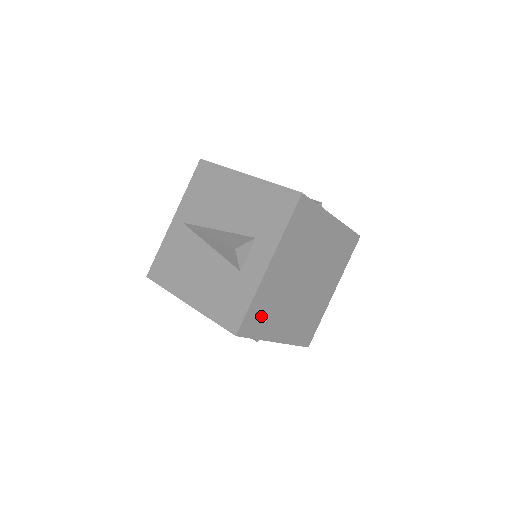
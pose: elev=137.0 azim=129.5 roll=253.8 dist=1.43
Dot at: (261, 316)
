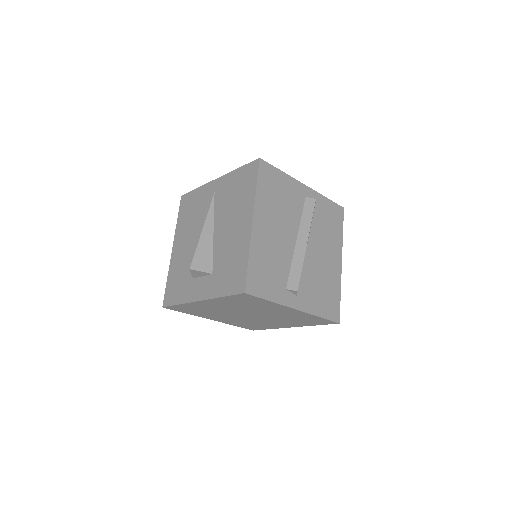
Dot at: (192, 310)
